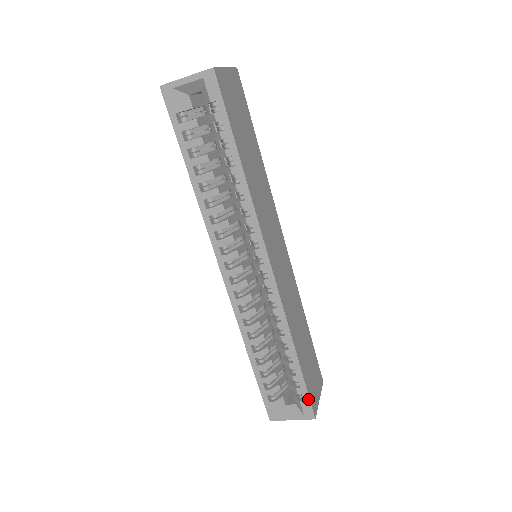
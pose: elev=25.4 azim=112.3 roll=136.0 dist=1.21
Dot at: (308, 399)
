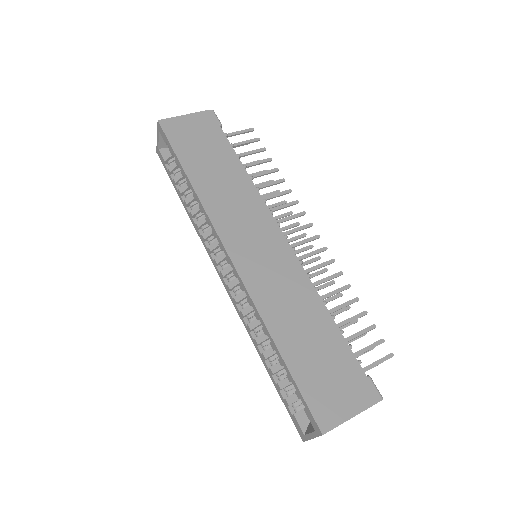
Dot at: (306, 405)
